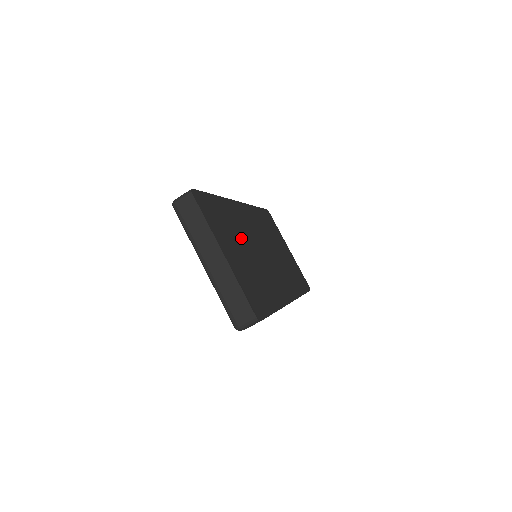
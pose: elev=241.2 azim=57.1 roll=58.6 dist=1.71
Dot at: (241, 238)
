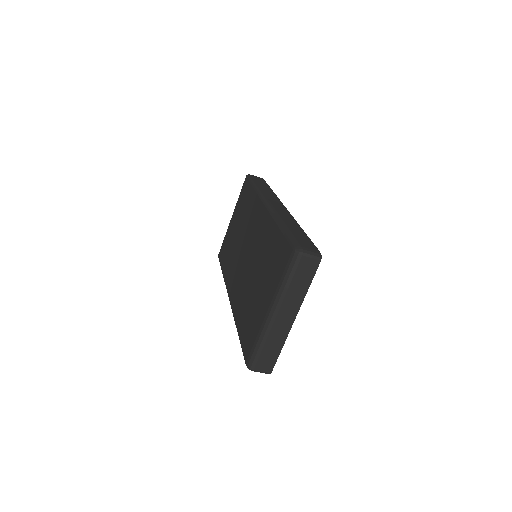
Dot at: occluded
